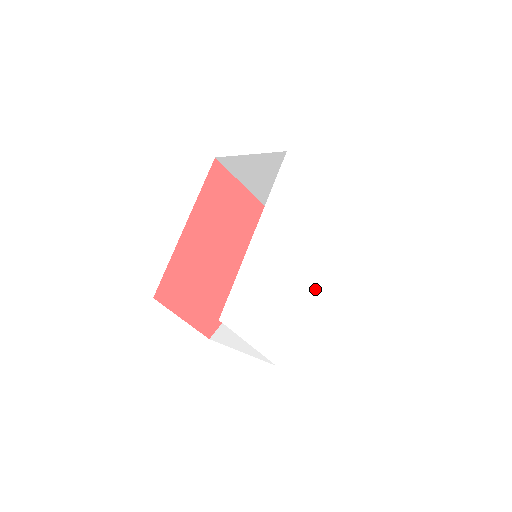
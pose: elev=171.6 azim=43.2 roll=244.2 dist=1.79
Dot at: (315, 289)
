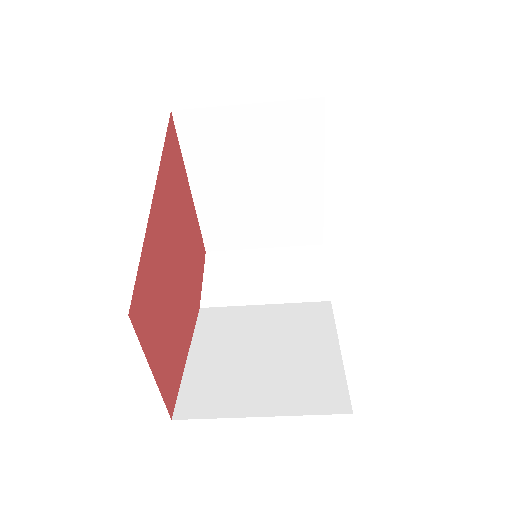
Dot at: occluded
